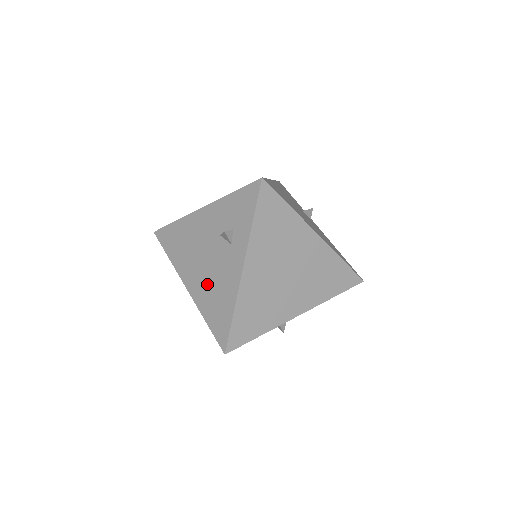
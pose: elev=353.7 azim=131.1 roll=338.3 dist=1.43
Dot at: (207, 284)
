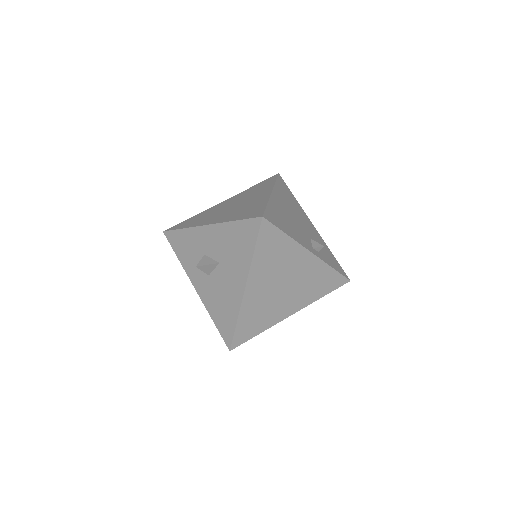
Dot at: occluded
